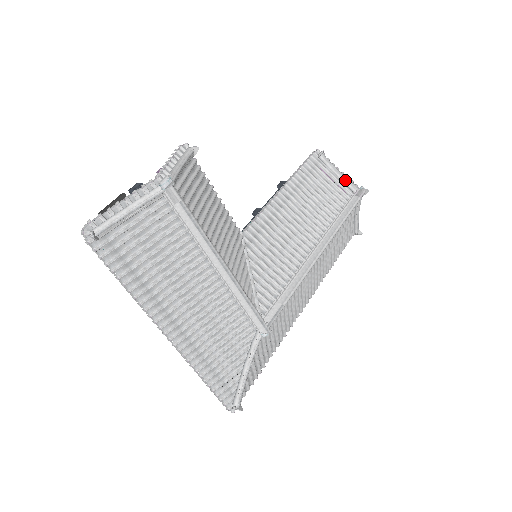
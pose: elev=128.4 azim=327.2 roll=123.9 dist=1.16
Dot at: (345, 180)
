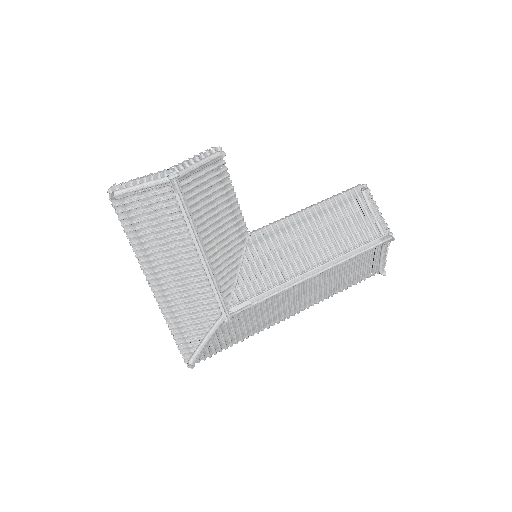
Dot at: (378, 221)
